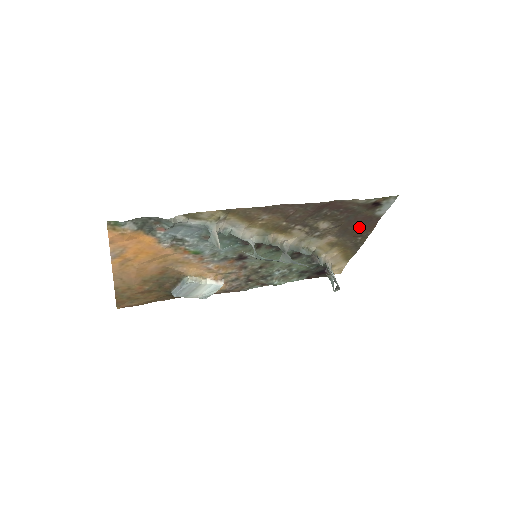
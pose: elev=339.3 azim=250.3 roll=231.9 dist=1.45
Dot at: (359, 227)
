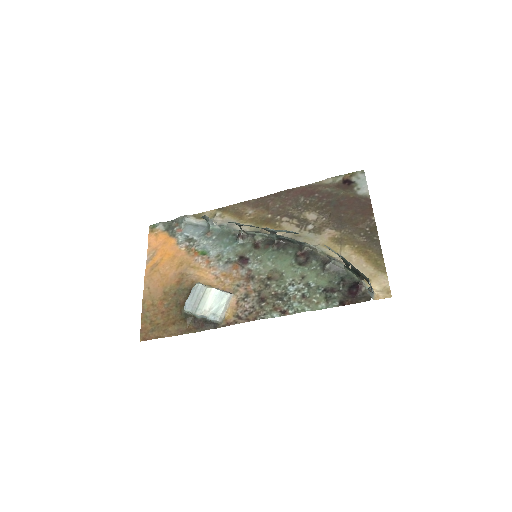
Dot at: (353, 213)
